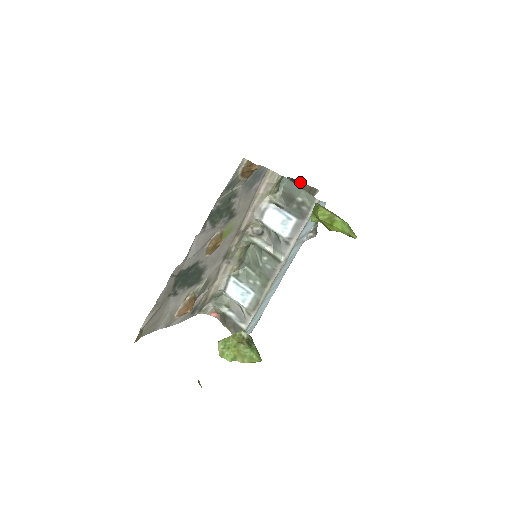
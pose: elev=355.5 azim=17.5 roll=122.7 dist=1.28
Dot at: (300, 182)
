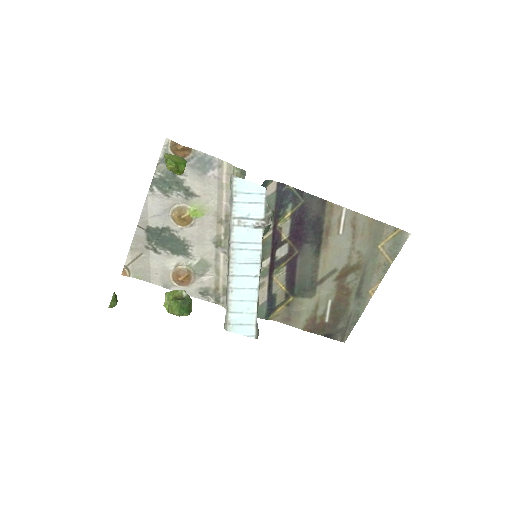
Dot at: (328, 201)
